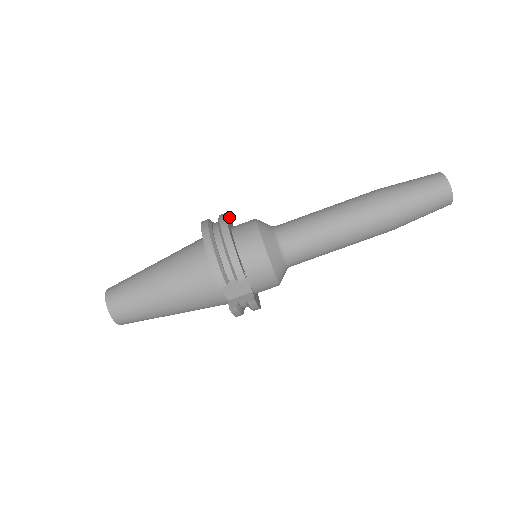
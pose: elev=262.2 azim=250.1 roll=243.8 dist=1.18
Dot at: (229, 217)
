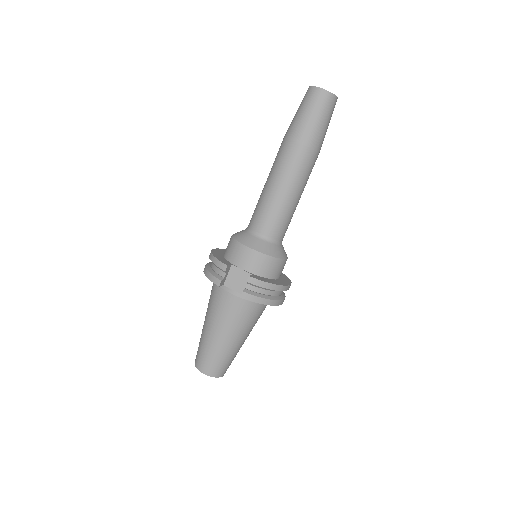
Dot at: occluded
